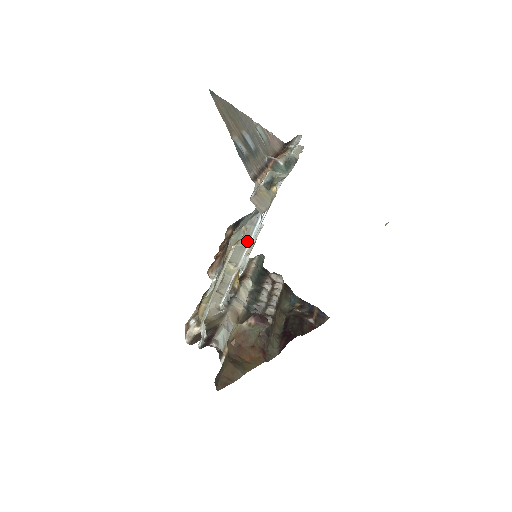
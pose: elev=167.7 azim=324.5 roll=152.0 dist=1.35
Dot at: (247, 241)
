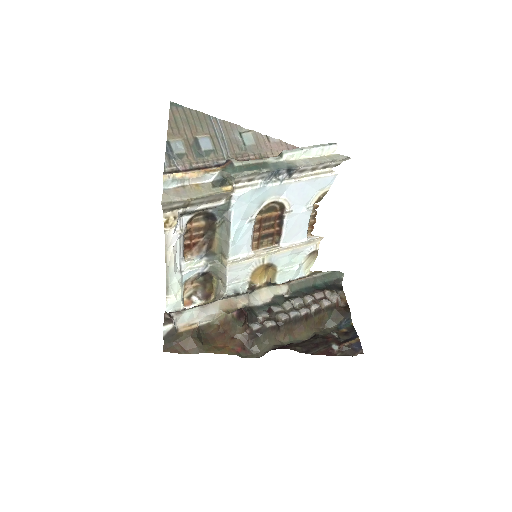
Dot at: (229, 236)
